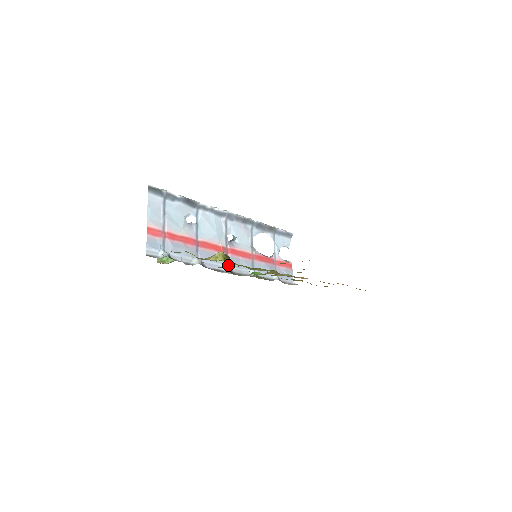
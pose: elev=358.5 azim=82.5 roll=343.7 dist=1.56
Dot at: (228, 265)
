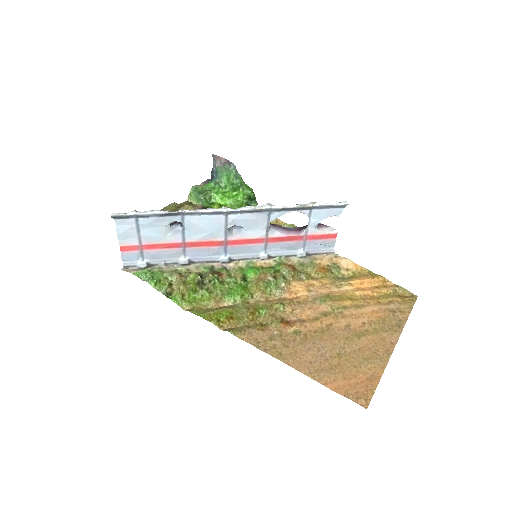
Dot at: (226, 255)
